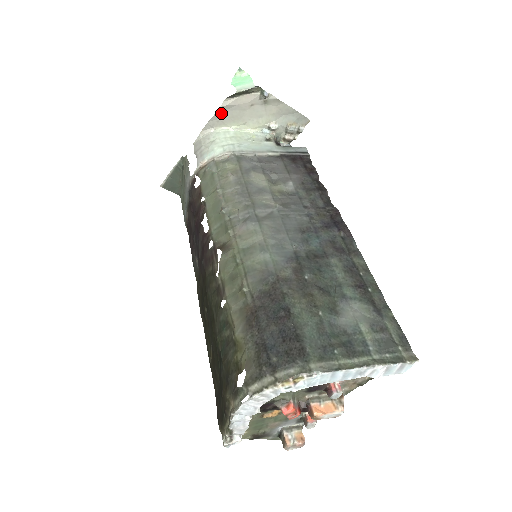
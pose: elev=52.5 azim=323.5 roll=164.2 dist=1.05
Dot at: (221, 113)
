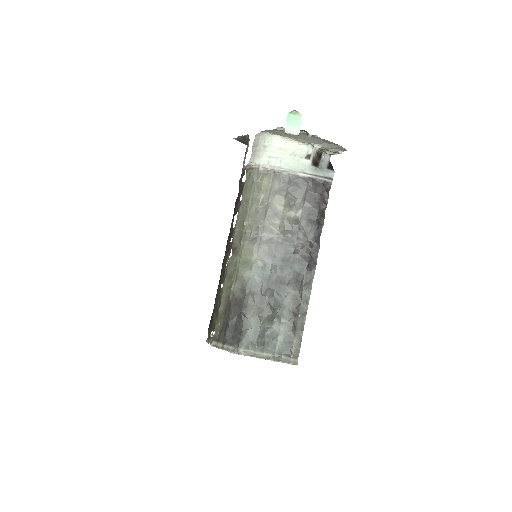
Dot at: (276, 130)
